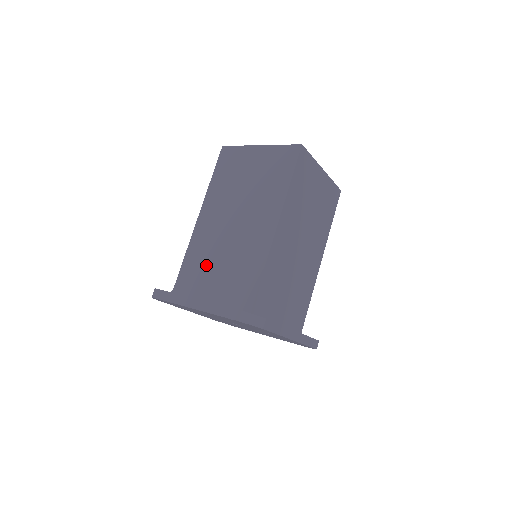
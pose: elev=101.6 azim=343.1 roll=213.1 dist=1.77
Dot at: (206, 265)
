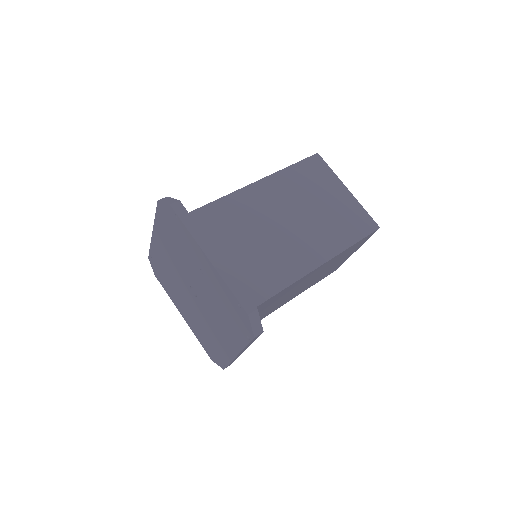
Dot at: occluded
